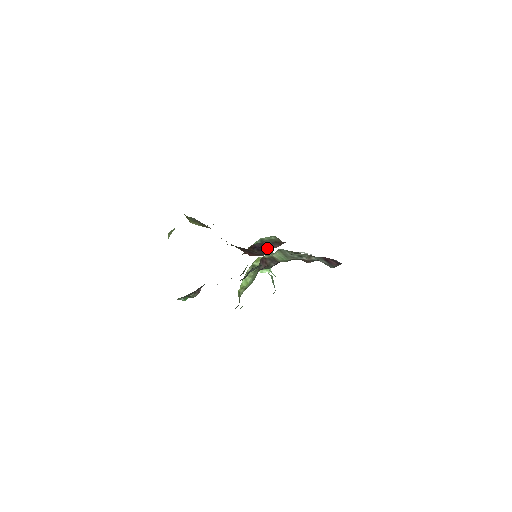
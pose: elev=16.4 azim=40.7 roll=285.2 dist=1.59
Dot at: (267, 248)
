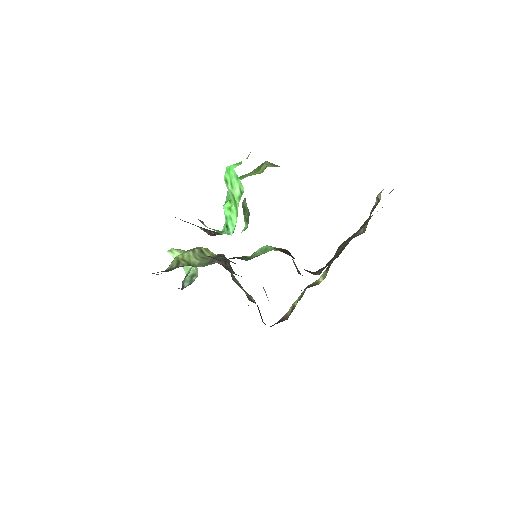
Dot at: occluded
